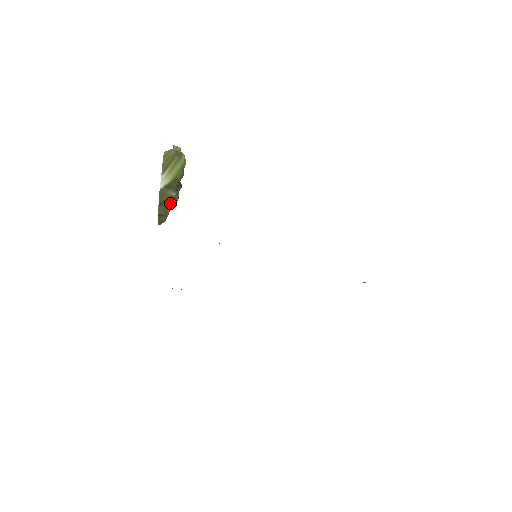
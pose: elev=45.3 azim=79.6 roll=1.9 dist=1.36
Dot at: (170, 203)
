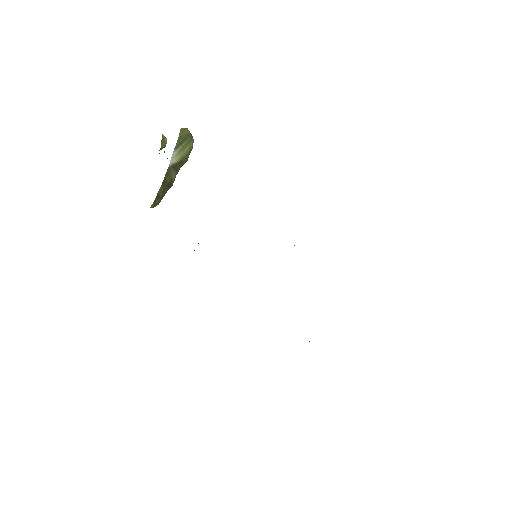
Dot at: (168, 186)
